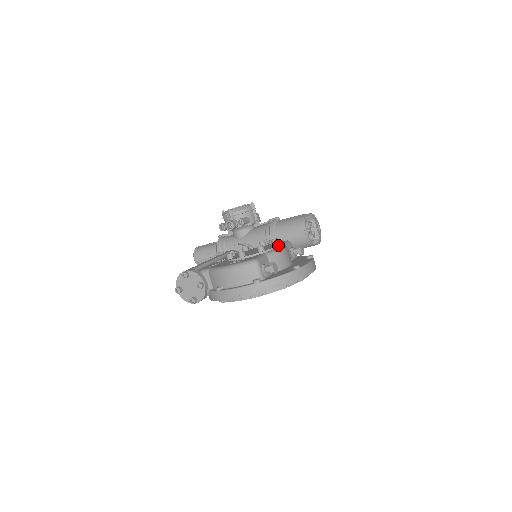
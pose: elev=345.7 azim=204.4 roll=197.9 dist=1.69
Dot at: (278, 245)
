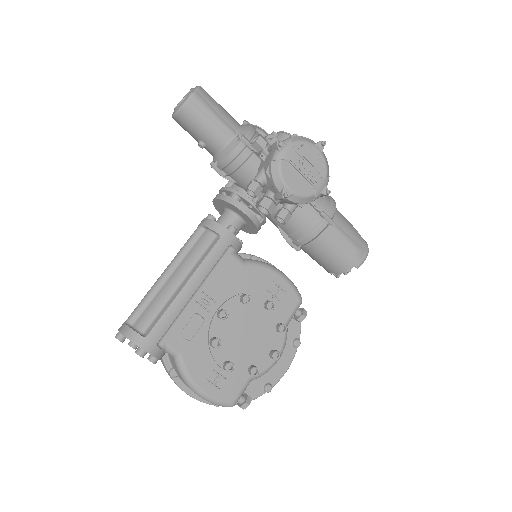
Dot at: (277, 358)
